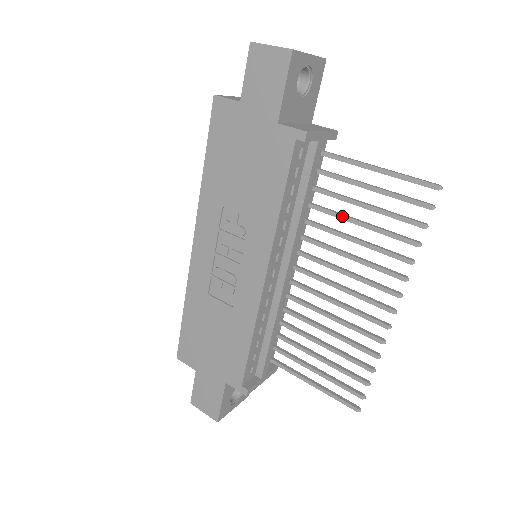
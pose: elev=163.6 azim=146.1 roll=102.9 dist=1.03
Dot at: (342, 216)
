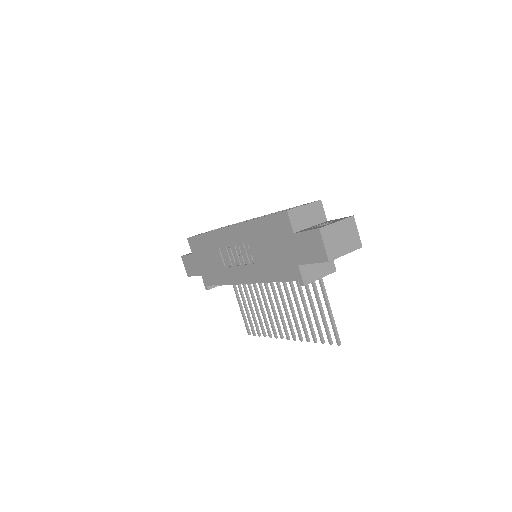
Dot at: (302, 297)
